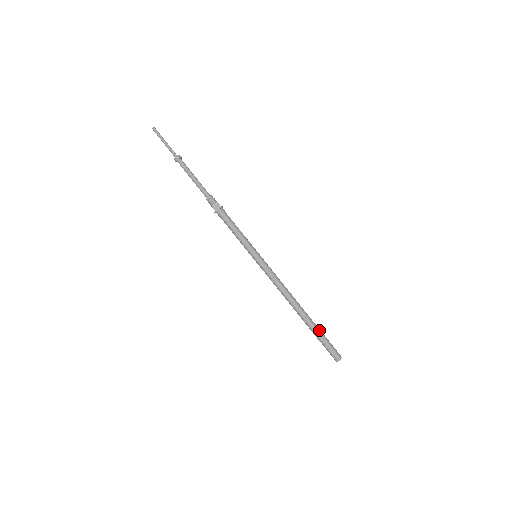
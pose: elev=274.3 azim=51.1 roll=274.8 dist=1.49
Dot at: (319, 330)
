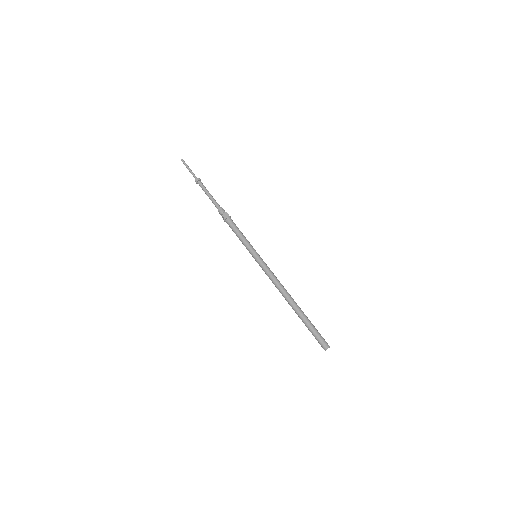
Dot at: (309, 320)
